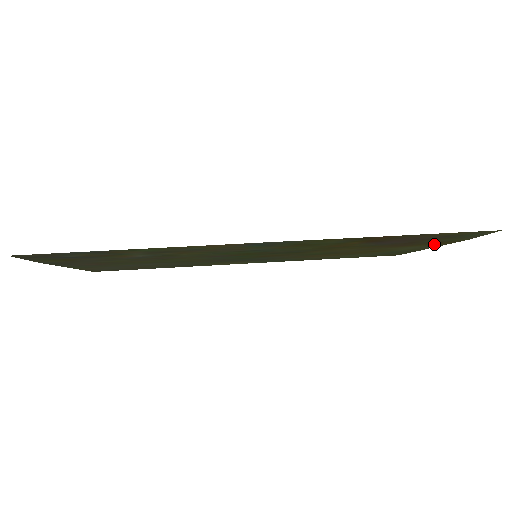
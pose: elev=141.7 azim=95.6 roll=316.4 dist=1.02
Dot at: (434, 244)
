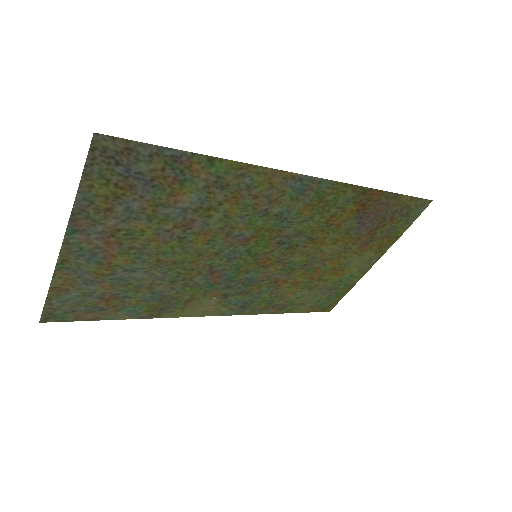
Dot at: (379, 248)
